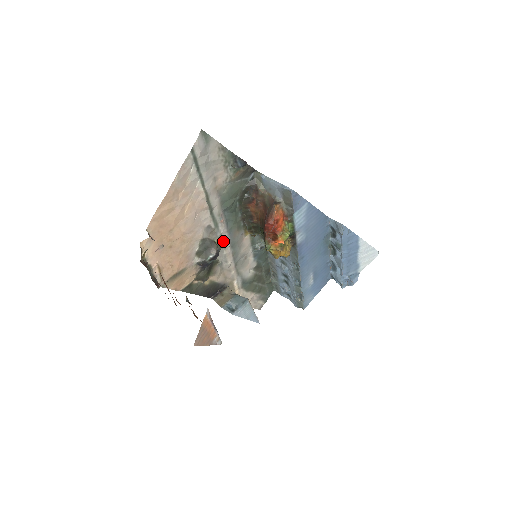
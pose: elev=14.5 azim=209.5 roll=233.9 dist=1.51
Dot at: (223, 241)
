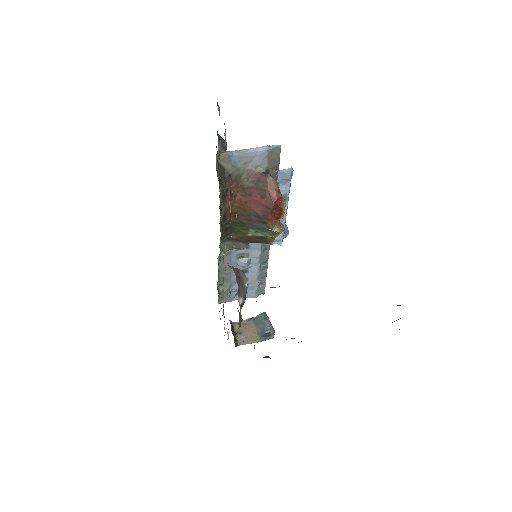
Dot at: (225, 265)
